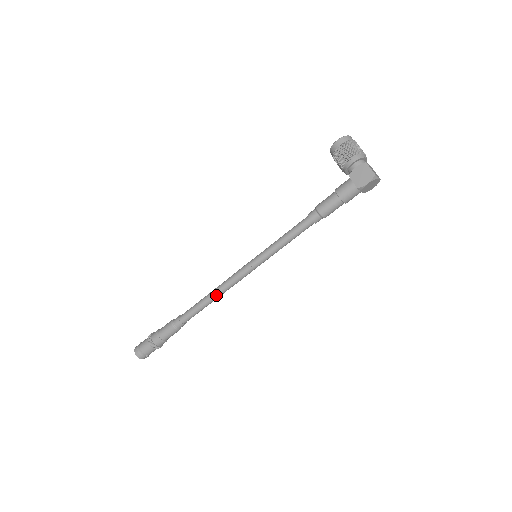
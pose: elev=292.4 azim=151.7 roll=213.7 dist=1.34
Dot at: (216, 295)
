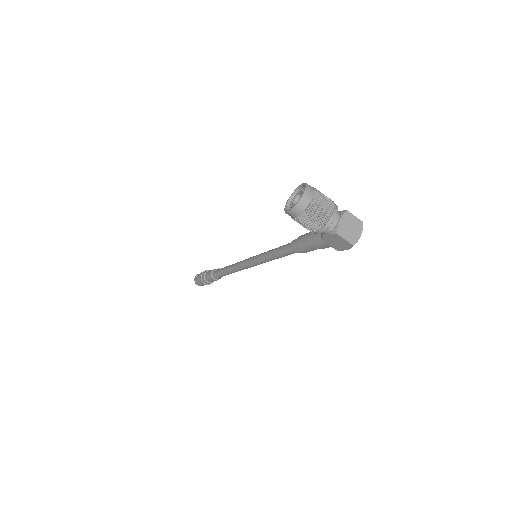
Dot at: occluded
